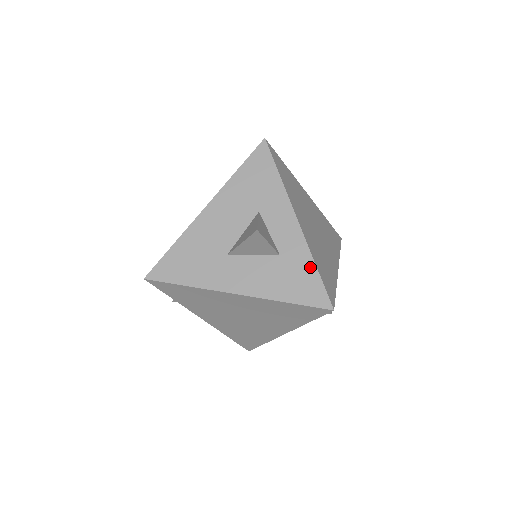
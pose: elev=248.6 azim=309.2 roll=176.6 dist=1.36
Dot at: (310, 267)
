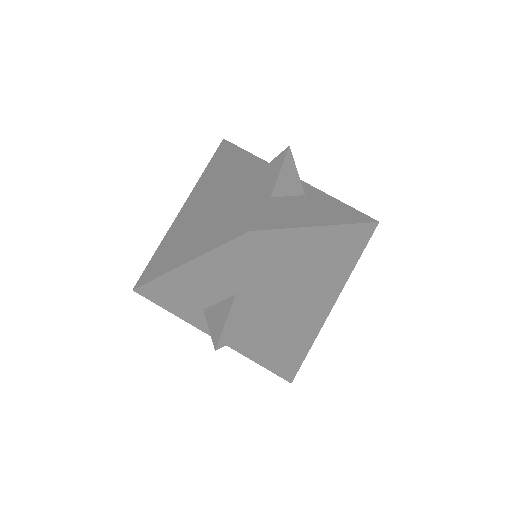
Dot at: (278, 353)
